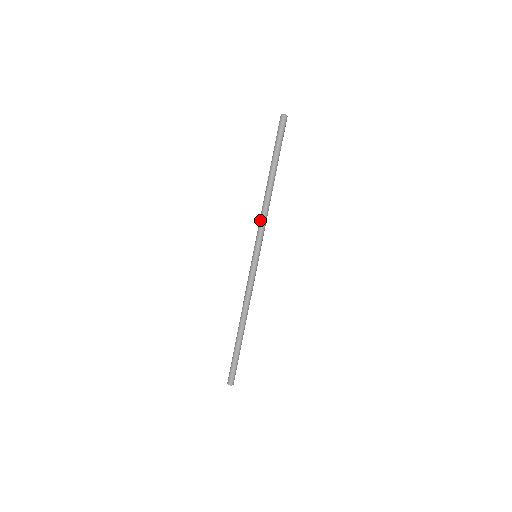
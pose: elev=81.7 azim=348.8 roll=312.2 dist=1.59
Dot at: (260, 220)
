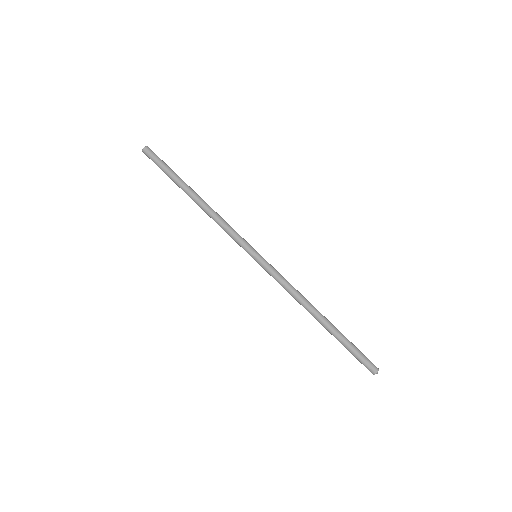
Dot at: (224, 228)
